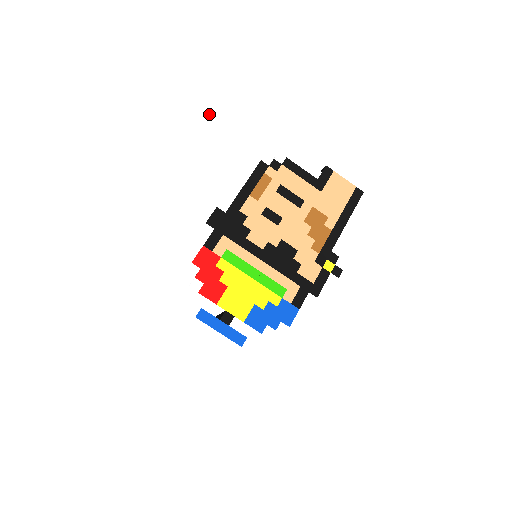
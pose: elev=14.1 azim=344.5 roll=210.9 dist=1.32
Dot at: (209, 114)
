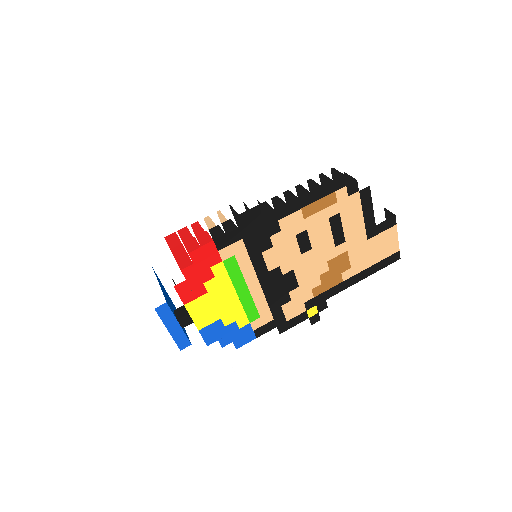
Dot at: (339, 78)
